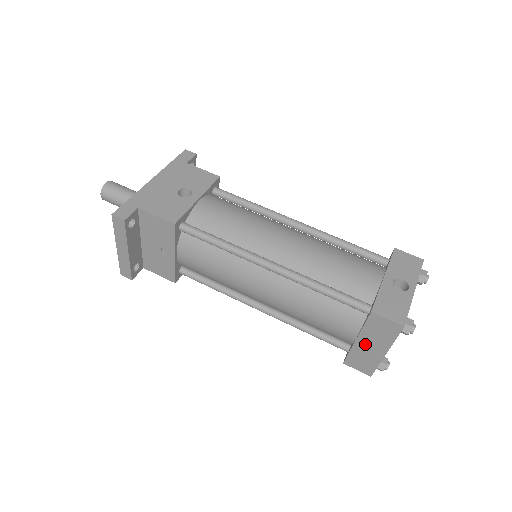
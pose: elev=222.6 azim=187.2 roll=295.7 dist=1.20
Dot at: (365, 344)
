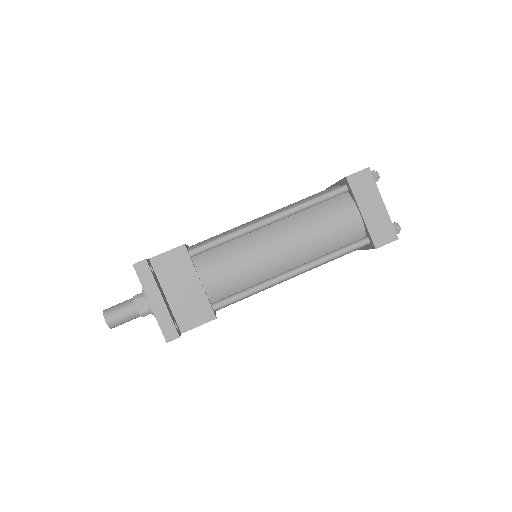
Dot at: (368, 210)
